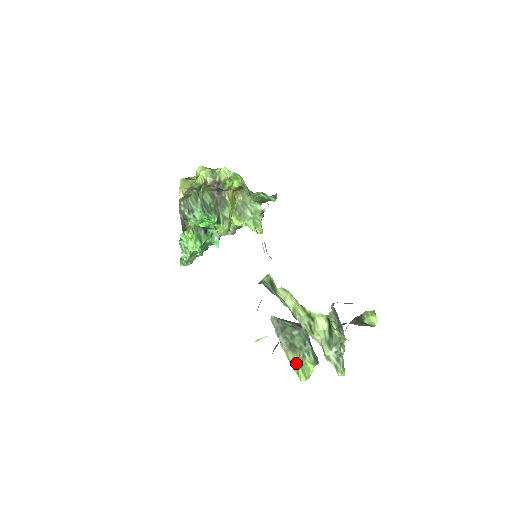
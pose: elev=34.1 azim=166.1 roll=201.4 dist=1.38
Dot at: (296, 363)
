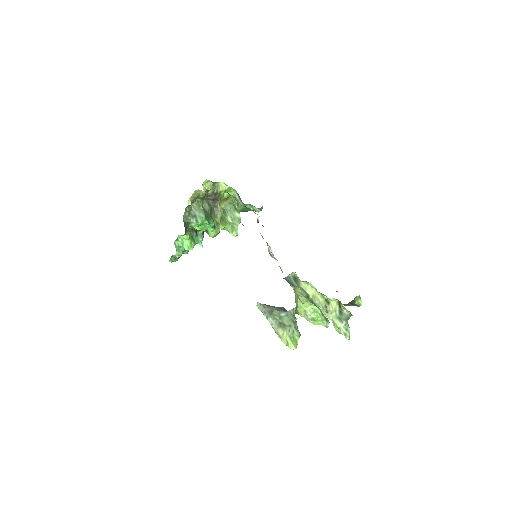
Dot at: (286, 337)
